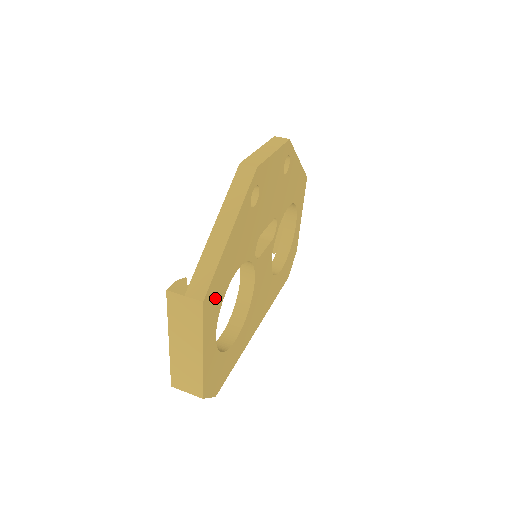
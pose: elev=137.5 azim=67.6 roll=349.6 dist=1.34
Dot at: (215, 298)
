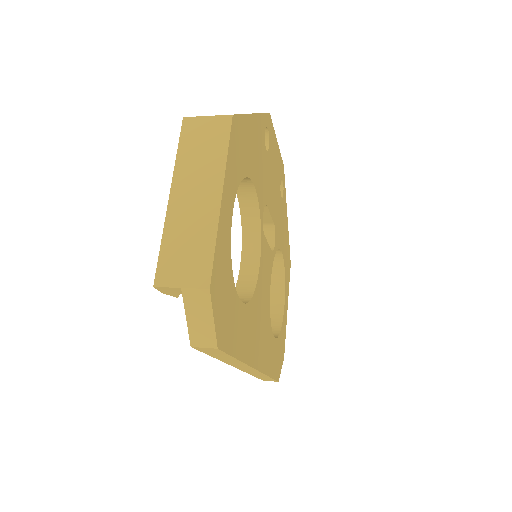
Dot at: (238, 151)
